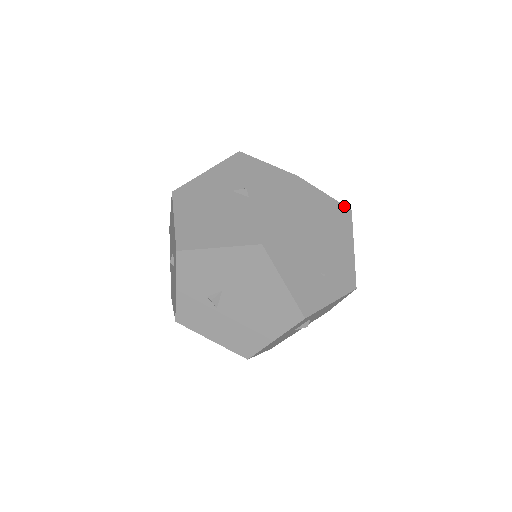
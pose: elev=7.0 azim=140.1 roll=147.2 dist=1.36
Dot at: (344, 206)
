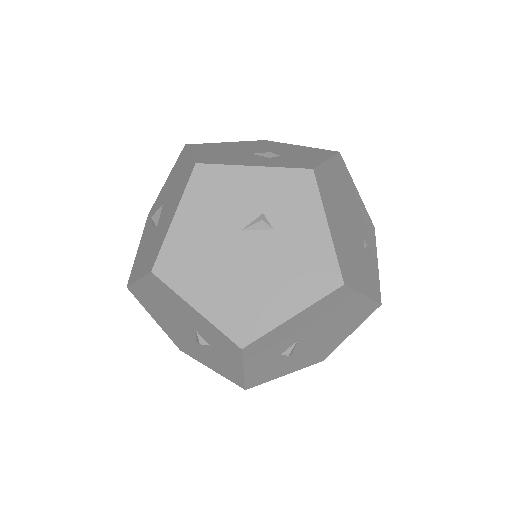
Dot at: (336, 155)
